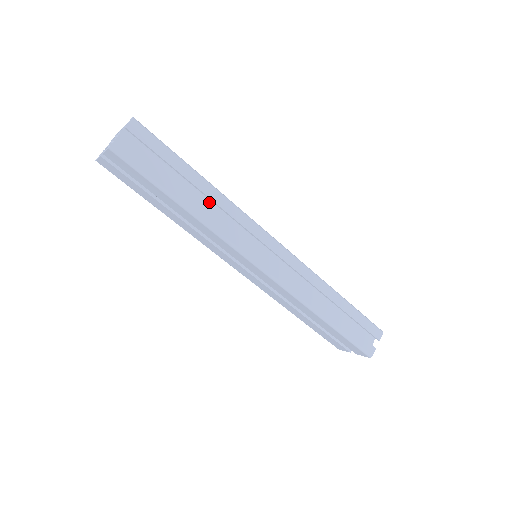
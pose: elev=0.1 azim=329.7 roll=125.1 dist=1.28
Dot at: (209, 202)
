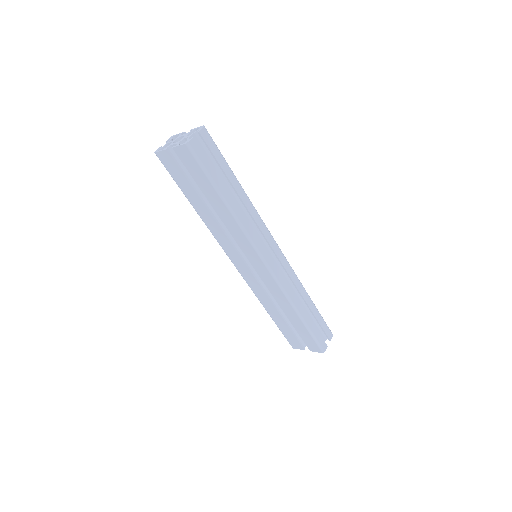
Dot at: (239, 204)
